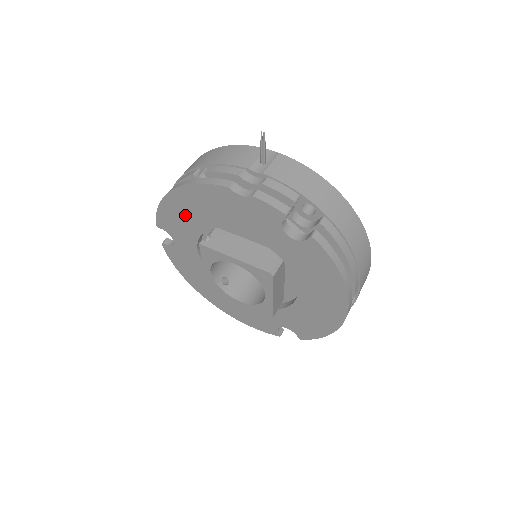
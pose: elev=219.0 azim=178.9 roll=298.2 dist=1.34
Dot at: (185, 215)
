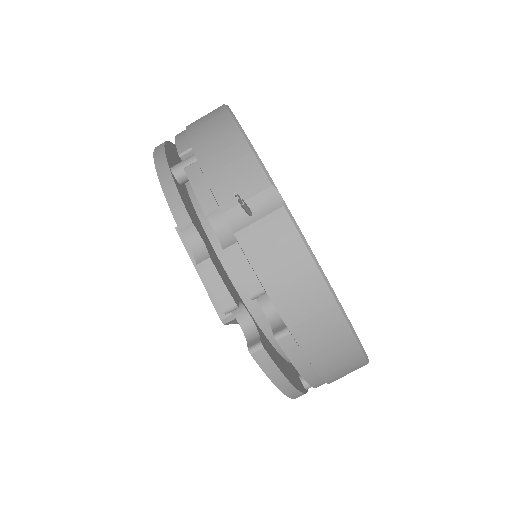
Dot at: occluded
